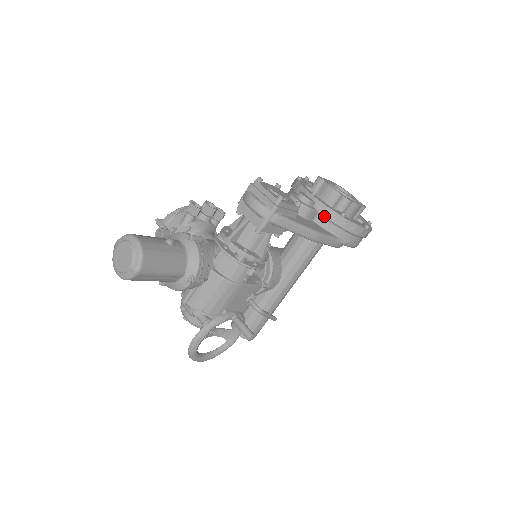
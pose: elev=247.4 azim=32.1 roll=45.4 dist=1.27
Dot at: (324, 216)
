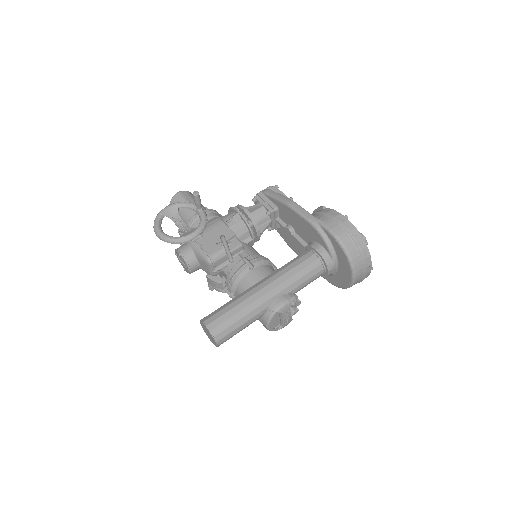
Dot at: occluded
